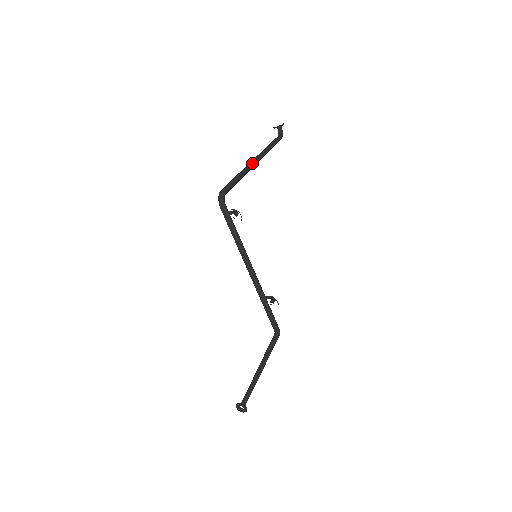
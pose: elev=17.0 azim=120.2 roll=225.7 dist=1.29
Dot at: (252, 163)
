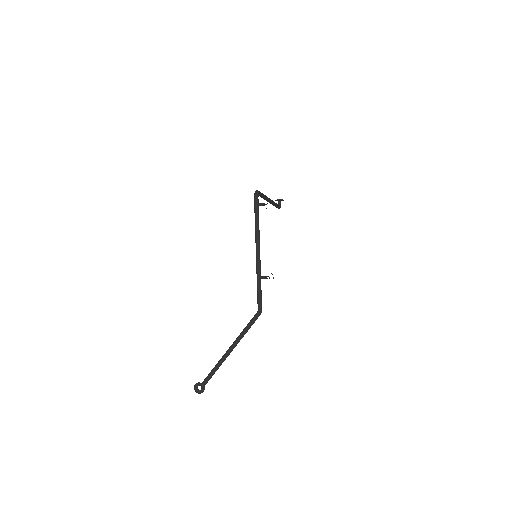
Dot at: (269, 198)
